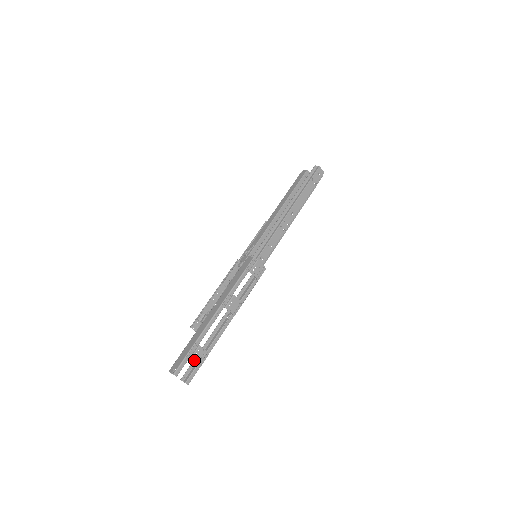
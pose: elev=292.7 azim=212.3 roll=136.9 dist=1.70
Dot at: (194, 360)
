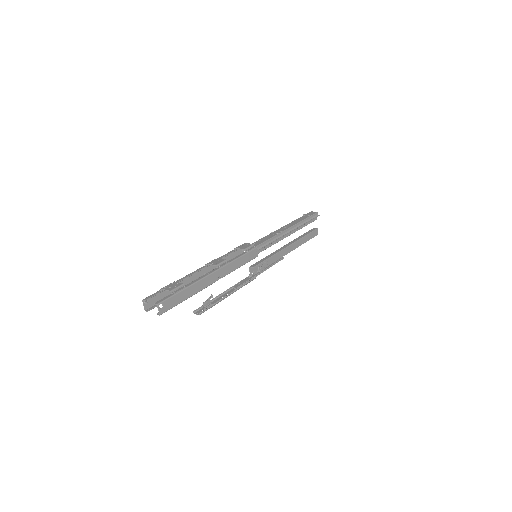
Dot at: (166, 289)
